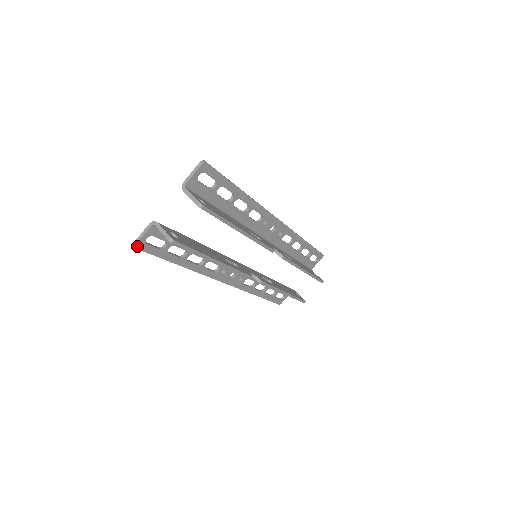
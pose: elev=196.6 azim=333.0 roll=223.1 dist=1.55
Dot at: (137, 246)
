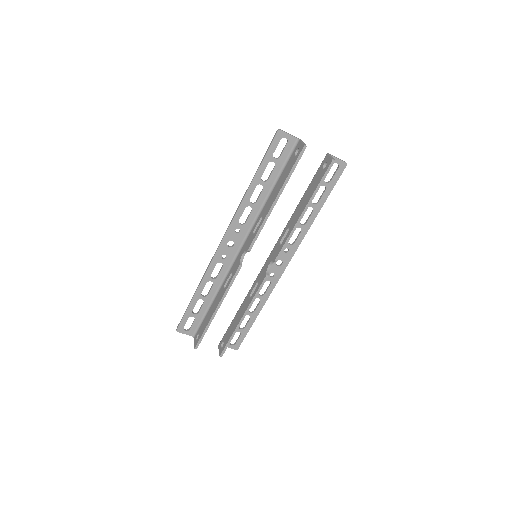
Dot at: (279, 132)
